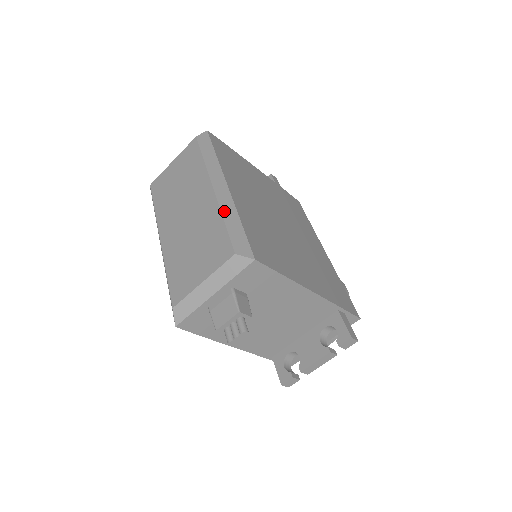
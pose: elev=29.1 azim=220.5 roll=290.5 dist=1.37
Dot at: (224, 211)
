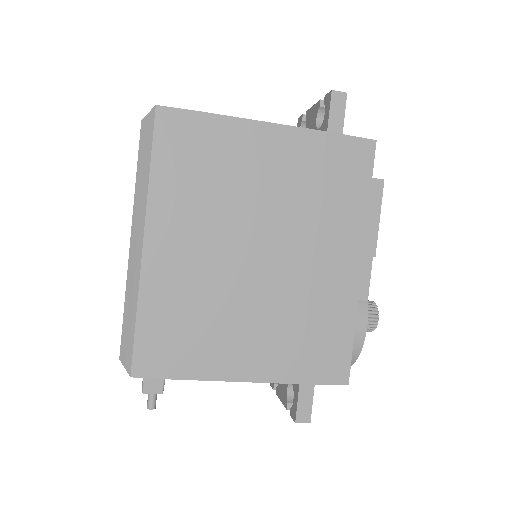
Dot at: (128, 290)
